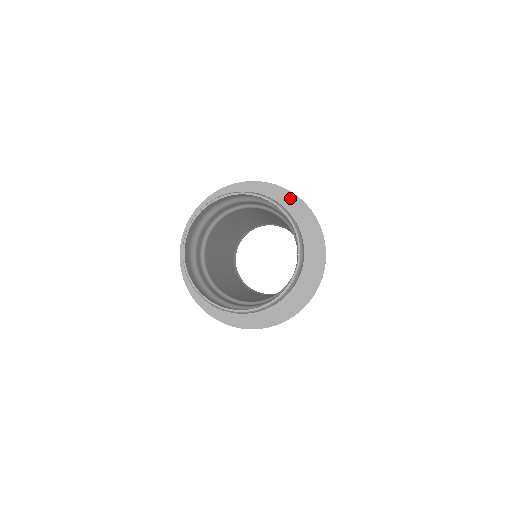
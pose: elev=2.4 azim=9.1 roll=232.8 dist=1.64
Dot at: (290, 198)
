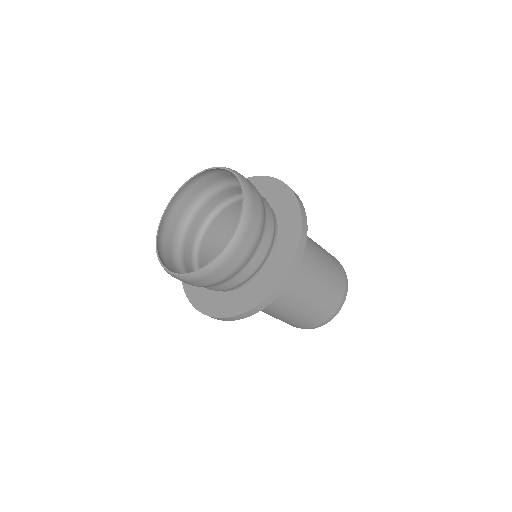
Dot at: occluded
